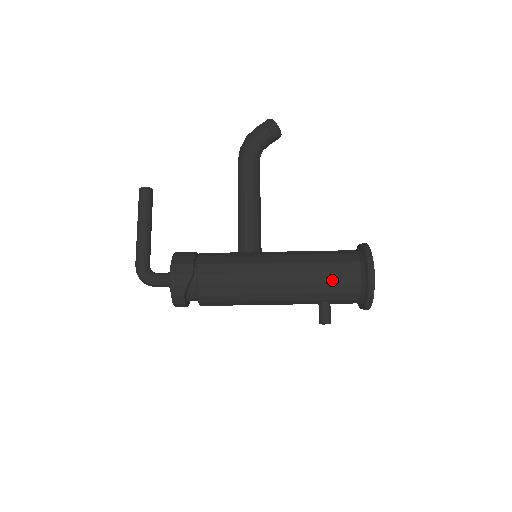
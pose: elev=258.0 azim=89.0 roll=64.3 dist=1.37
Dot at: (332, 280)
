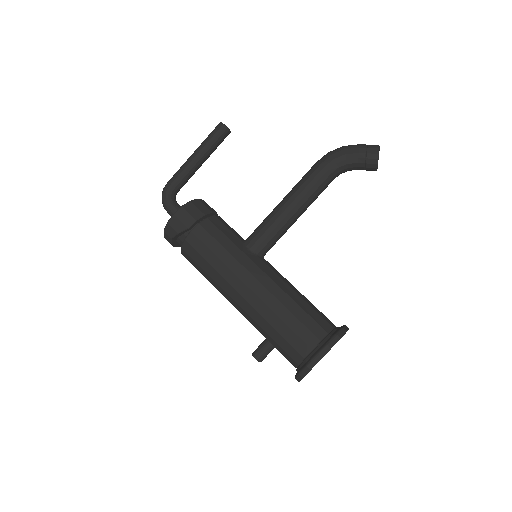
Dot at: (283, 333)
